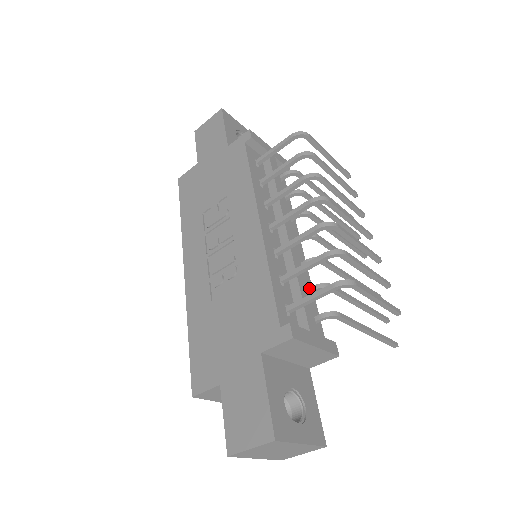
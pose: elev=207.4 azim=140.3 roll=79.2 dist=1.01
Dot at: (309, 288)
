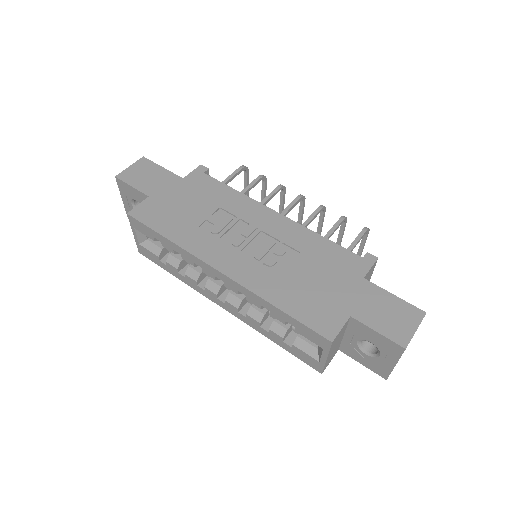
Dot at: occluded
